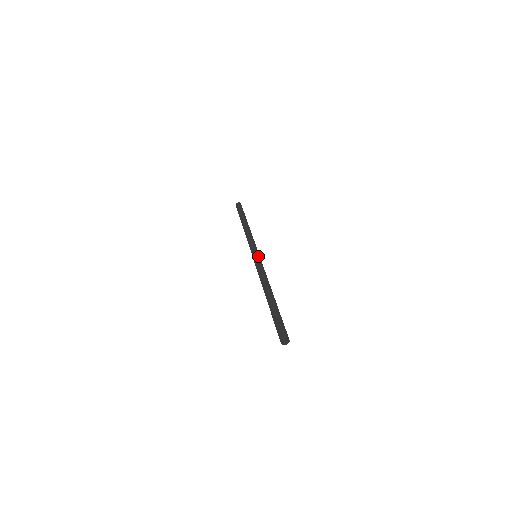
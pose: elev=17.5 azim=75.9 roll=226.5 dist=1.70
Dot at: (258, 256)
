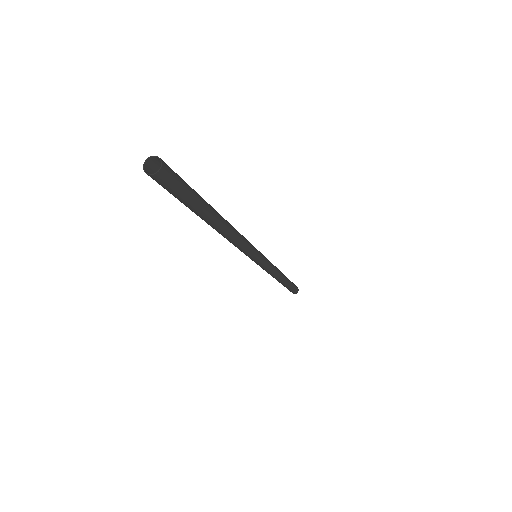
Dot at: occluded
